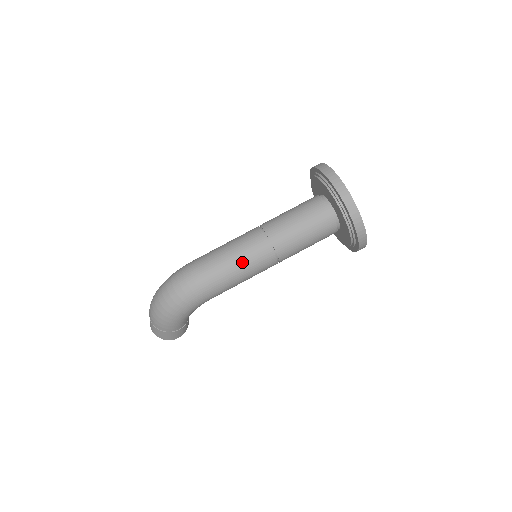
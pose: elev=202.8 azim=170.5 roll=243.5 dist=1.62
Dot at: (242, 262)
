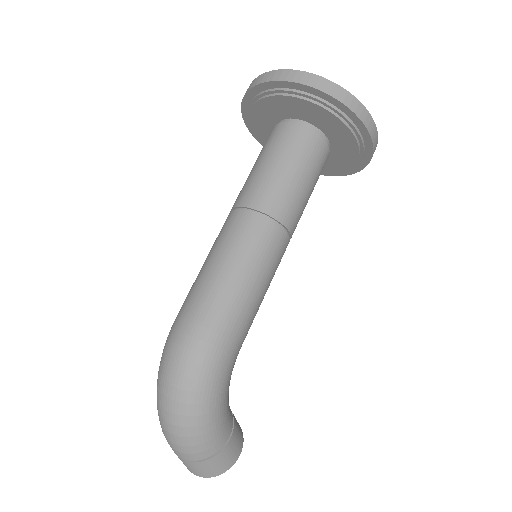
Dot at: (240, 262)
